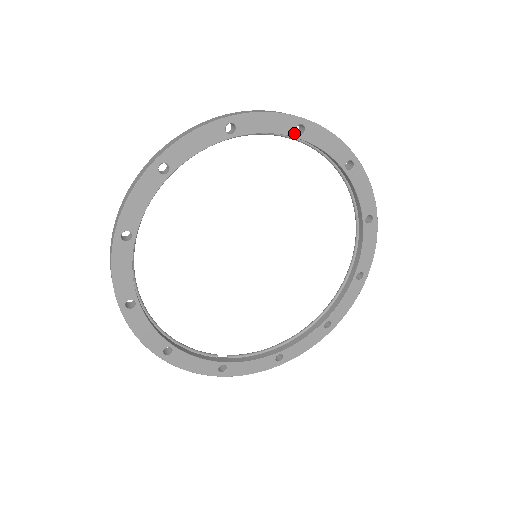
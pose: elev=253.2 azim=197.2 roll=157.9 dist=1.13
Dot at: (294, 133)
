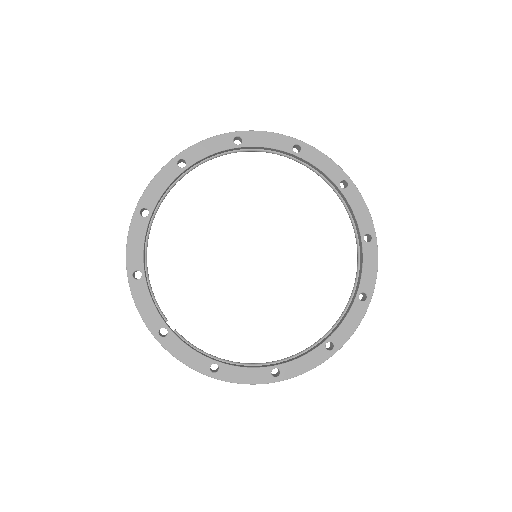
Dot at: (338, 183)
